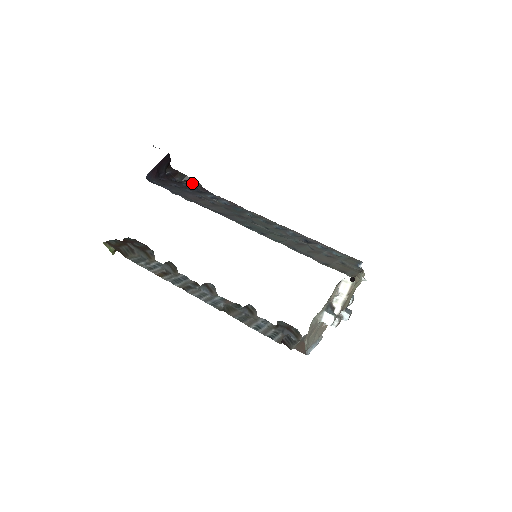
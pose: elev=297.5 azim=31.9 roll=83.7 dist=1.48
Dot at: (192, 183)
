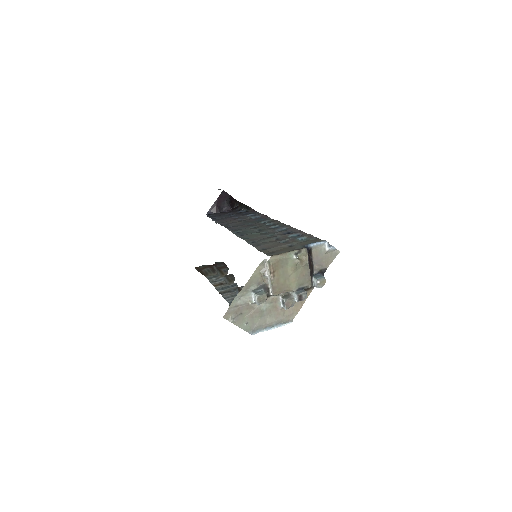
Dot at: (247, 208)
